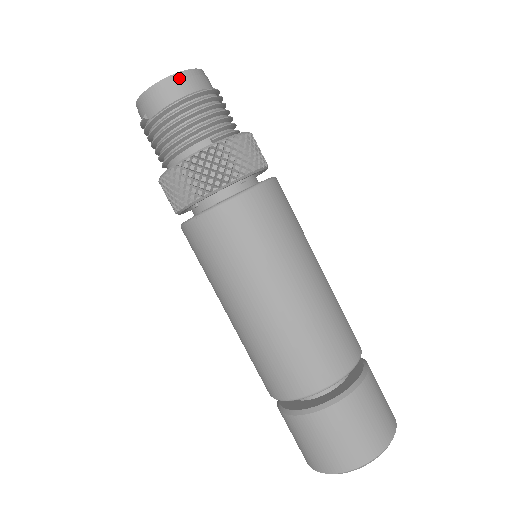
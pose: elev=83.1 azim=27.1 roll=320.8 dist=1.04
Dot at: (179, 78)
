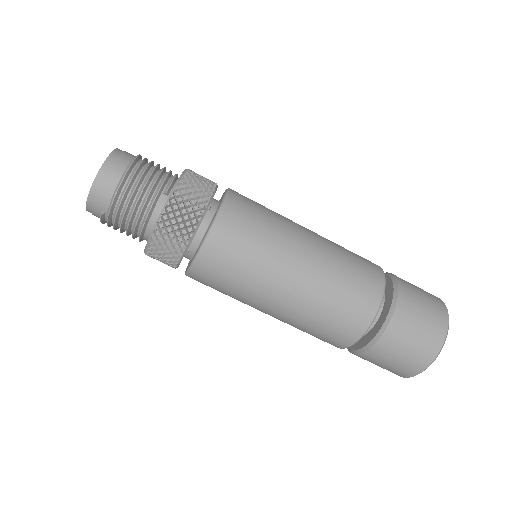
Dot at: (108, 166)
